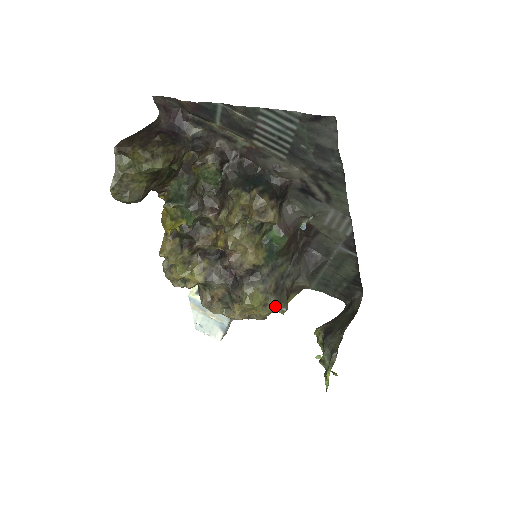
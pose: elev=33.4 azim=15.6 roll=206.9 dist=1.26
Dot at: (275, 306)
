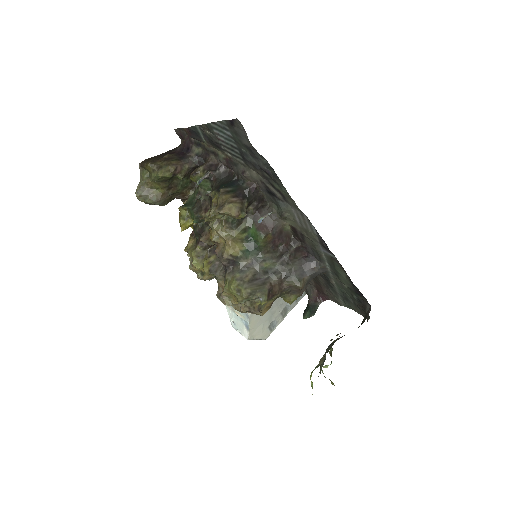
Dot at: (246, 292)
